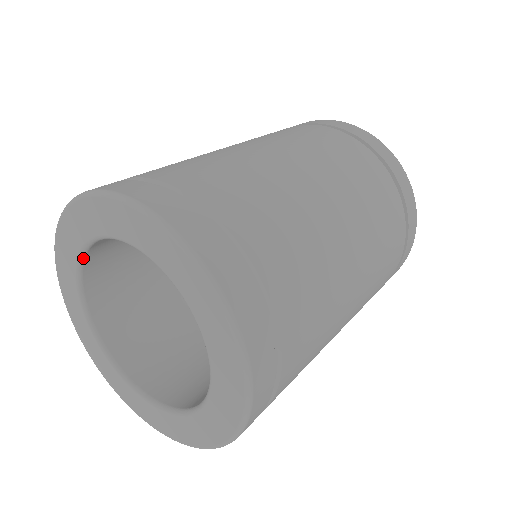
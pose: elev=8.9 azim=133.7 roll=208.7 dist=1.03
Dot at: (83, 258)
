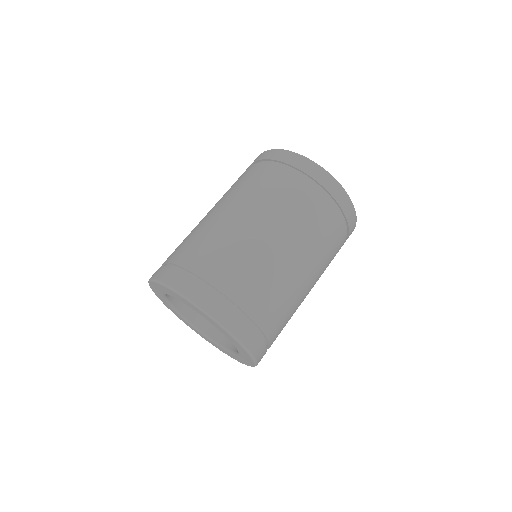
Dot at: (166, 298)
